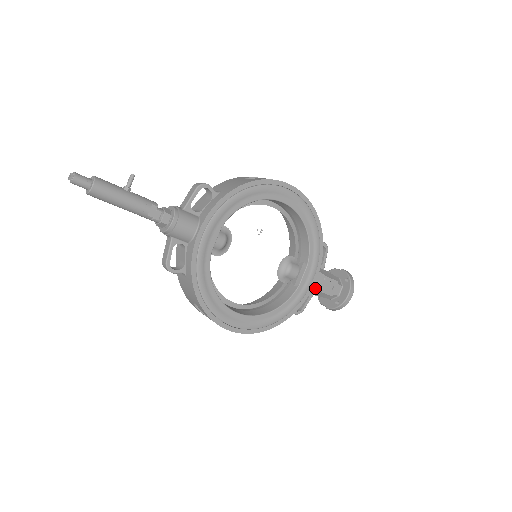
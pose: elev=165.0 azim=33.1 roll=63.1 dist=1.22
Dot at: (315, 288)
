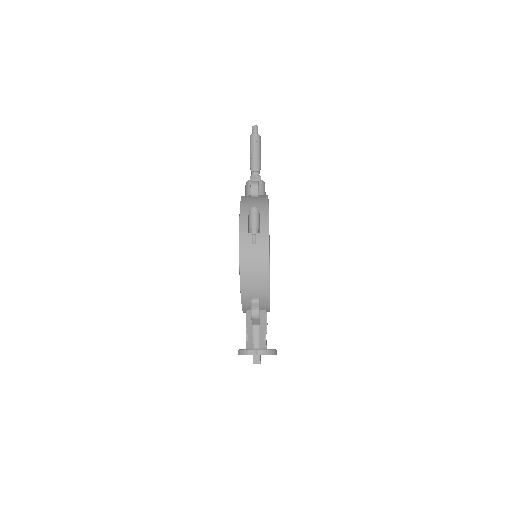
Dot at: (266, 317)
